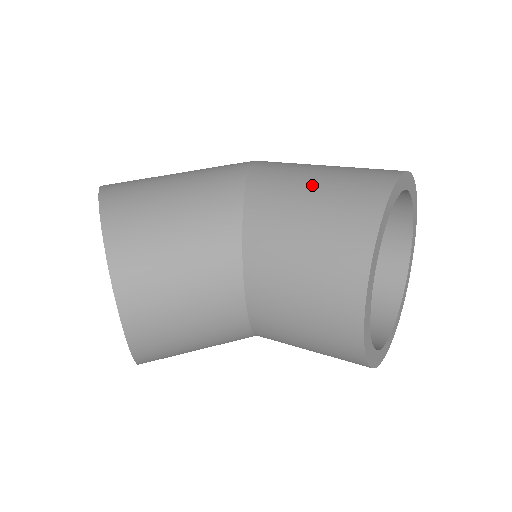
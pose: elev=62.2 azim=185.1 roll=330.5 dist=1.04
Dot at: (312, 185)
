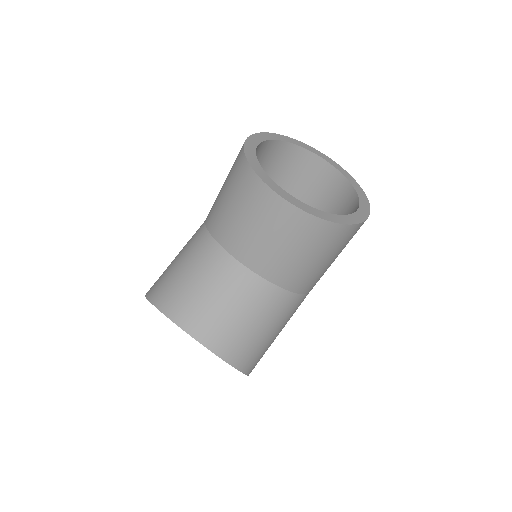
Dot at: (223, 184)
